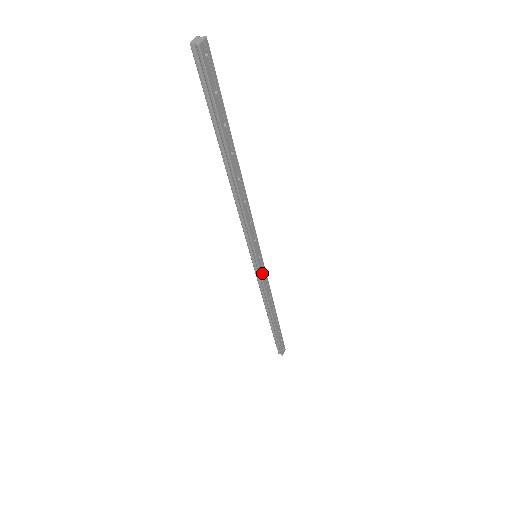
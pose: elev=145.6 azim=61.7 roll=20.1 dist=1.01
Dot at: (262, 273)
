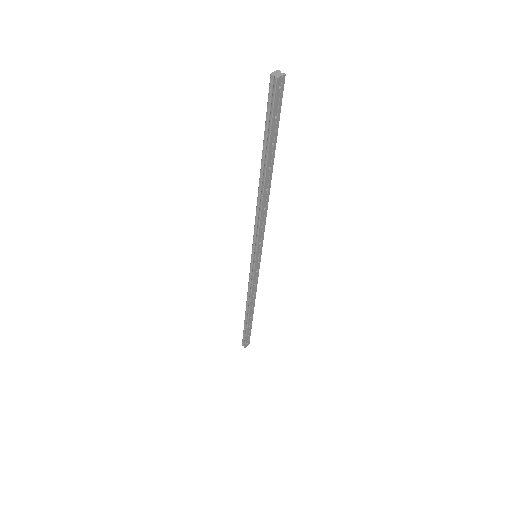
Dot at: (255, 272)
